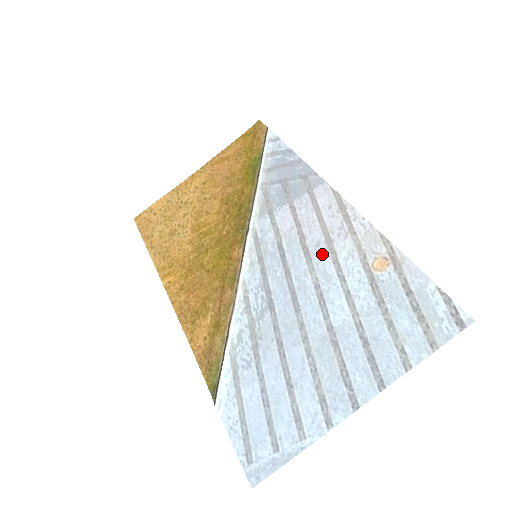
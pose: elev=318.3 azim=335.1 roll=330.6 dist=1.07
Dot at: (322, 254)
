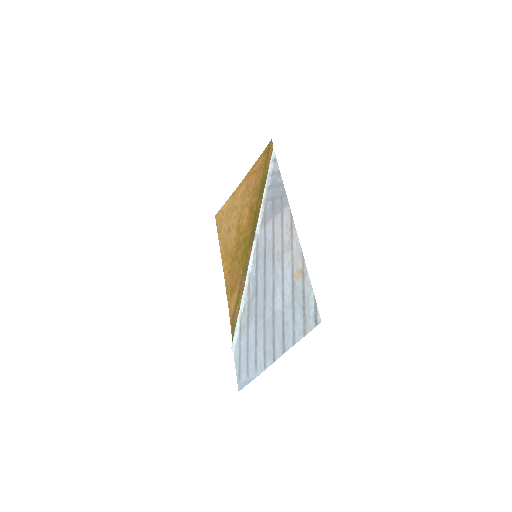
Dot at: (278, 261)
